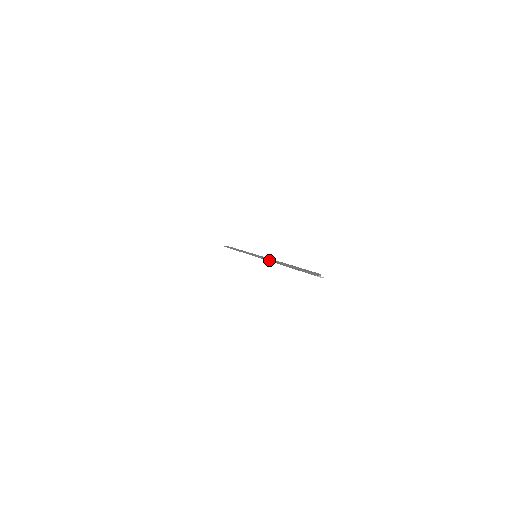
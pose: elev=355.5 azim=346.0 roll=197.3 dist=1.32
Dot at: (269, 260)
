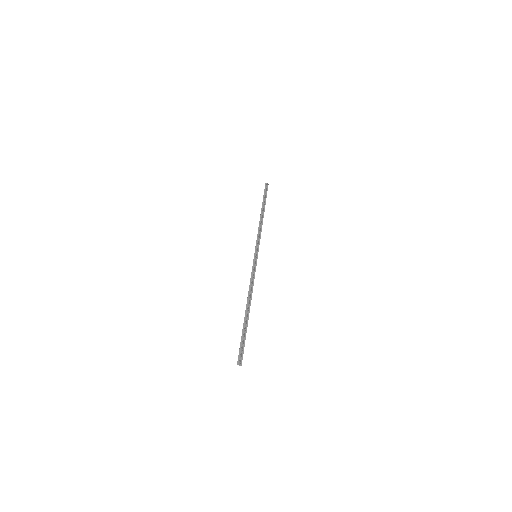
Dot at: (249, 288)
